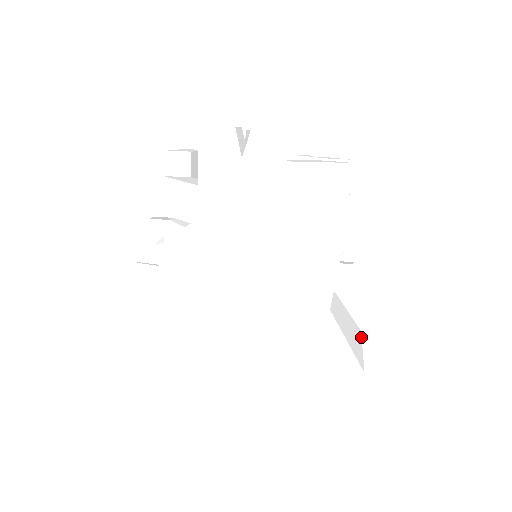
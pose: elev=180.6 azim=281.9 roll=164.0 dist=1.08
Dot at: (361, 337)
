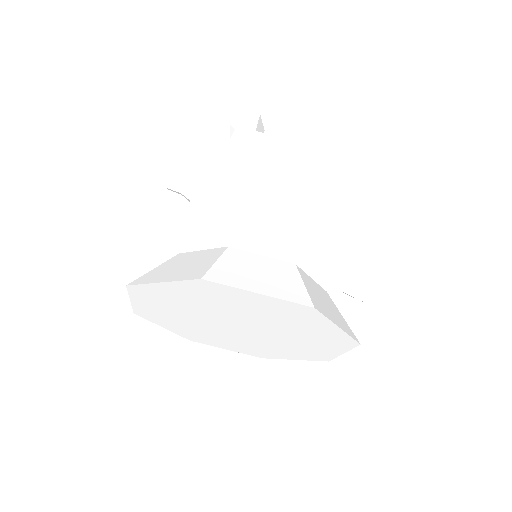
Dot at: (352, 338)
